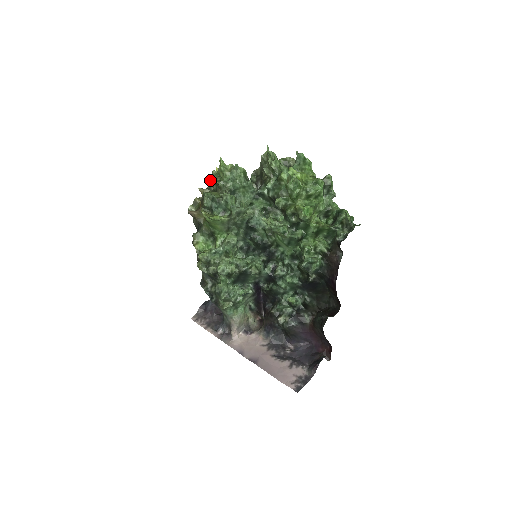
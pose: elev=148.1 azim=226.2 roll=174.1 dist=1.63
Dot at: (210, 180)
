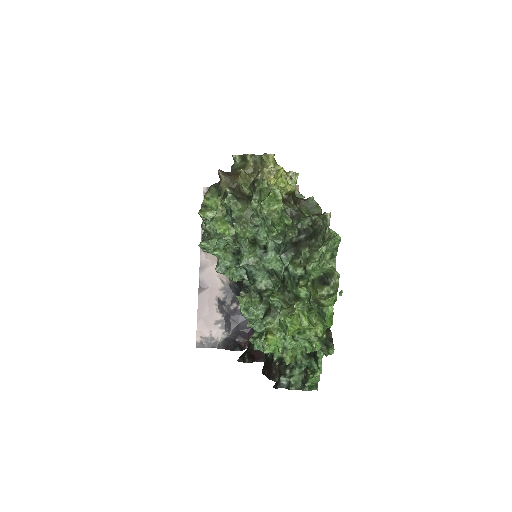
Dot at: (255, 181)
